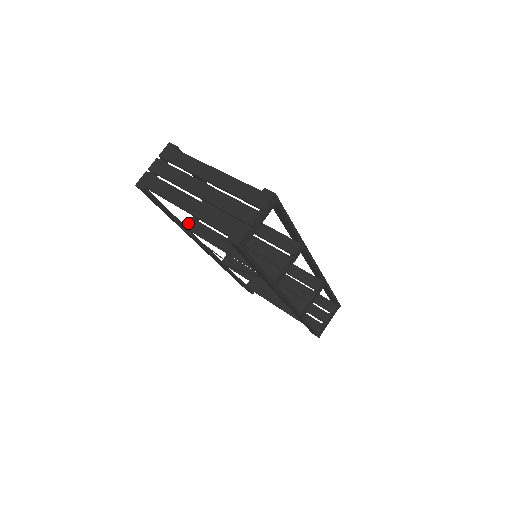
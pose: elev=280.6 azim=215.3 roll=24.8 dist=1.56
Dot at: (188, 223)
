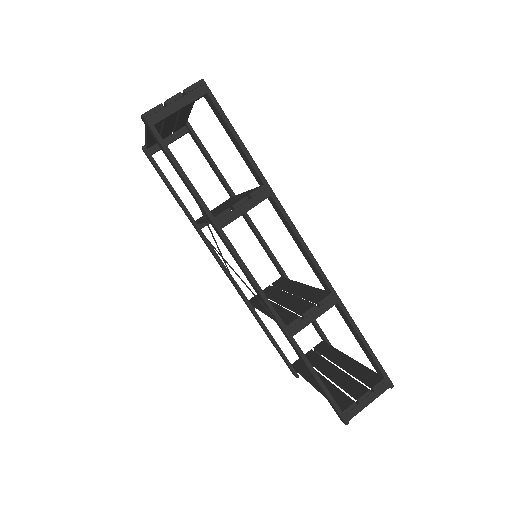
Dot at: (199, 218)
